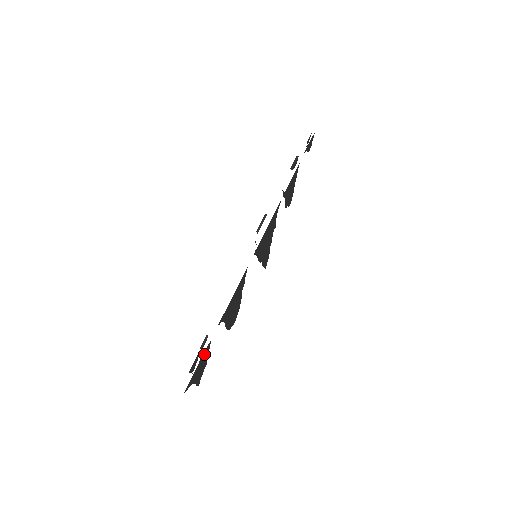
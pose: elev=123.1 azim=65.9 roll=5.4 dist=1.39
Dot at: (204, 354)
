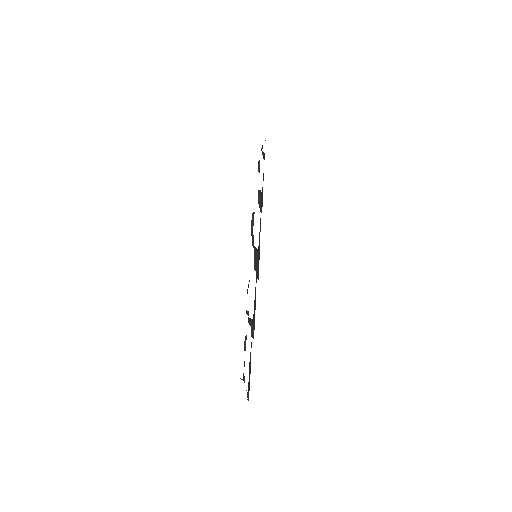
Dot at: (250, 356)
